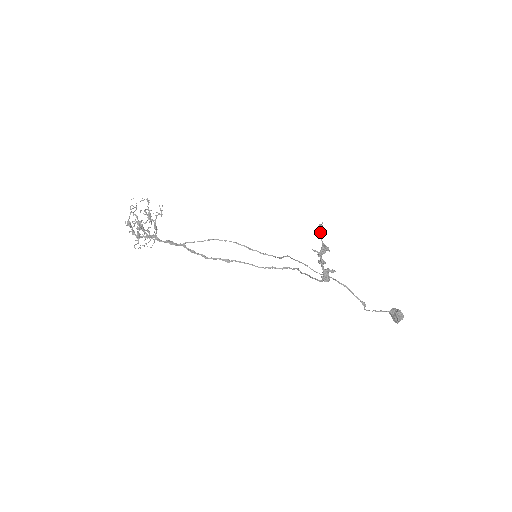
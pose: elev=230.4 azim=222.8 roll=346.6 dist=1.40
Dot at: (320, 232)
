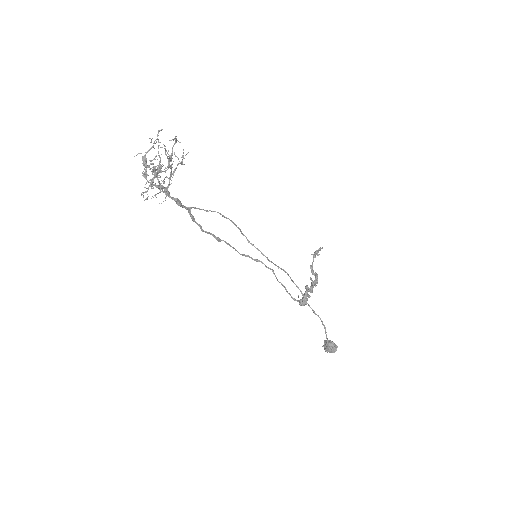
Dot at: occluded
